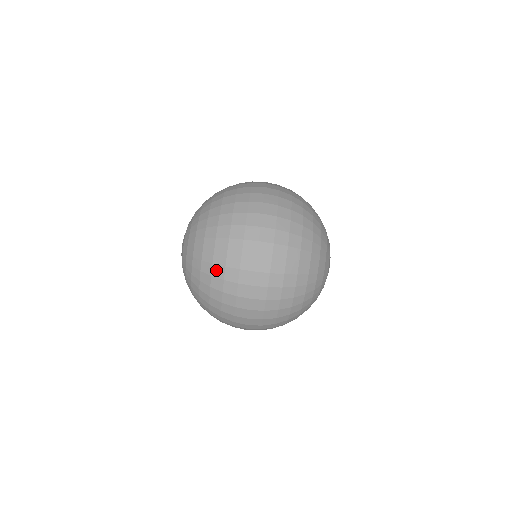
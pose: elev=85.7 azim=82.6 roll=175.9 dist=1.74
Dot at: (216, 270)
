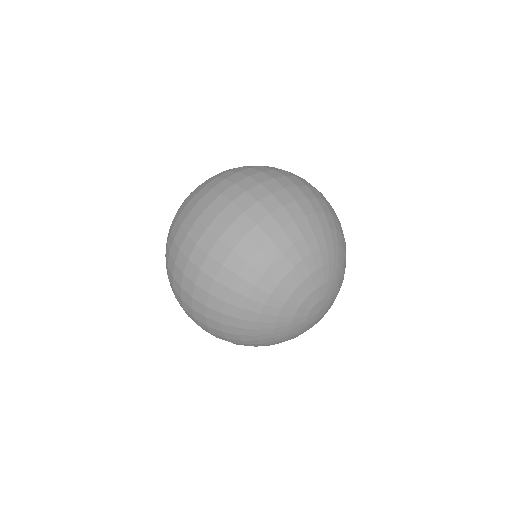
Dot at: (226, 174)
